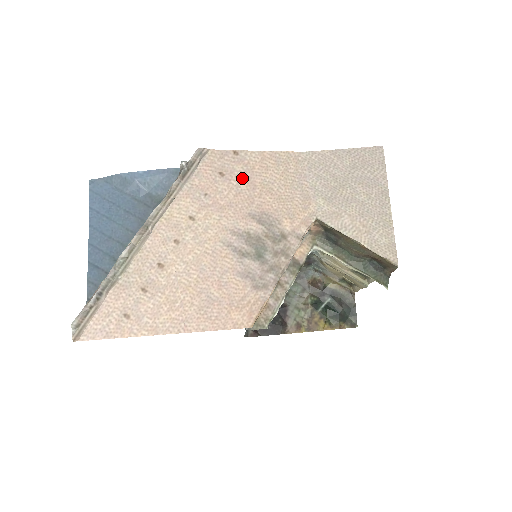
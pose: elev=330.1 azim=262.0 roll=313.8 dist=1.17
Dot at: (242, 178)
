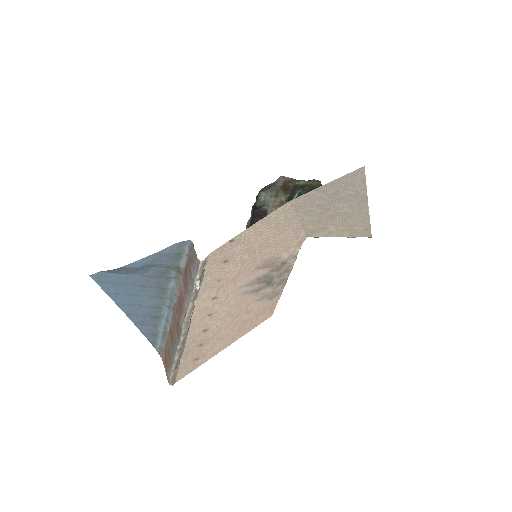
Dot at: (243, 253)
